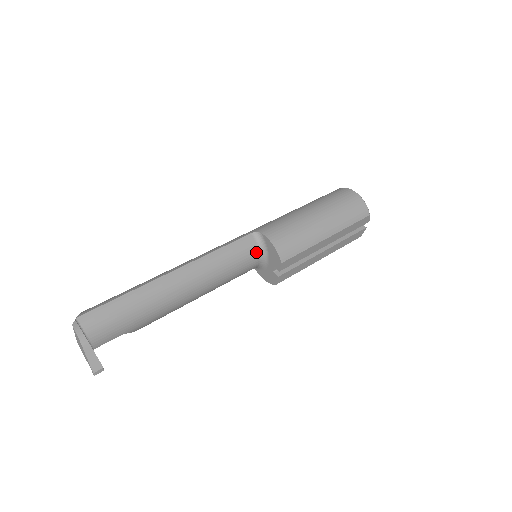
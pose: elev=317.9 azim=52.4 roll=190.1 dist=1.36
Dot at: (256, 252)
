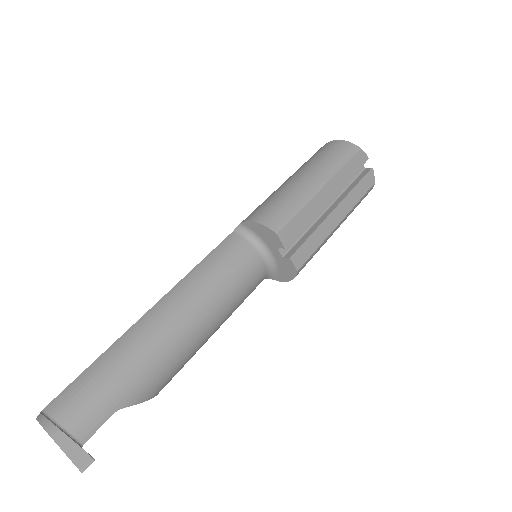
Dot at: (248, 247)
